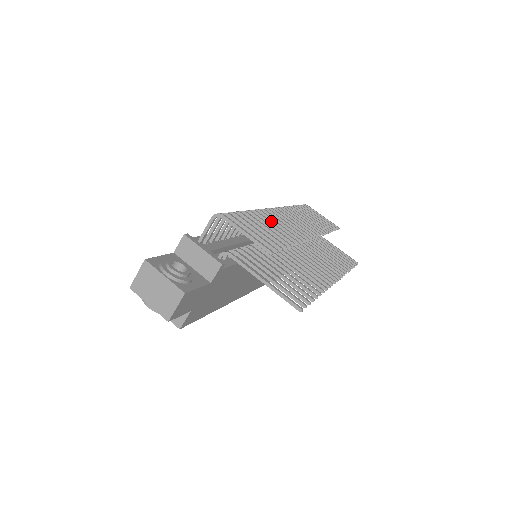
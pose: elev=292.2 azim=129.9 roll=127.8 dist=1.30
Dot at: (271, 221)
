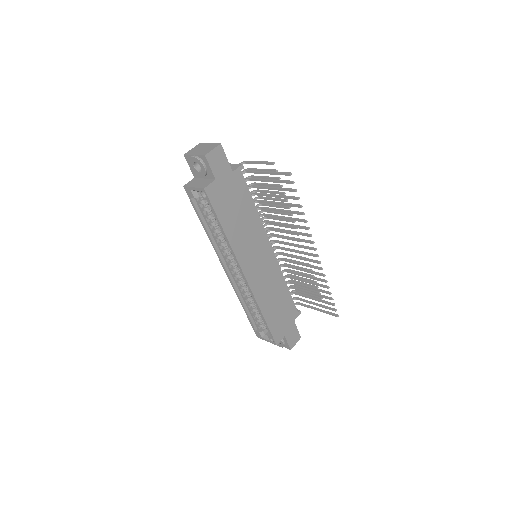
Dot at: (272, 211)
